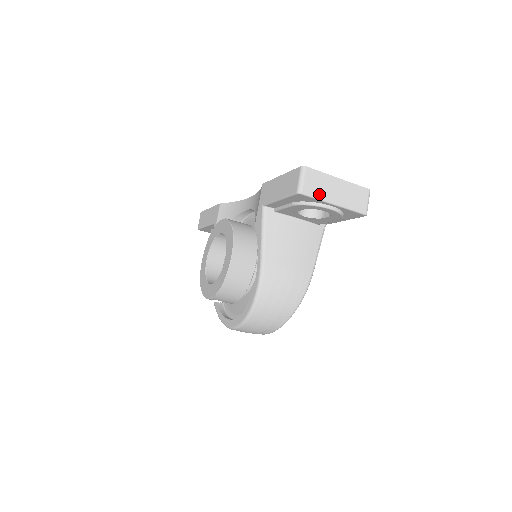
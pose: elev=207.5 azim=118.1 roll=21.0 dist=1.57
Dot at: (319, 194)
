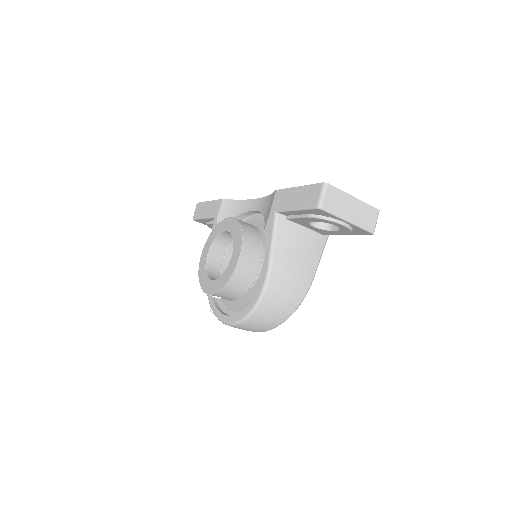
Dot at: (336, 211)
